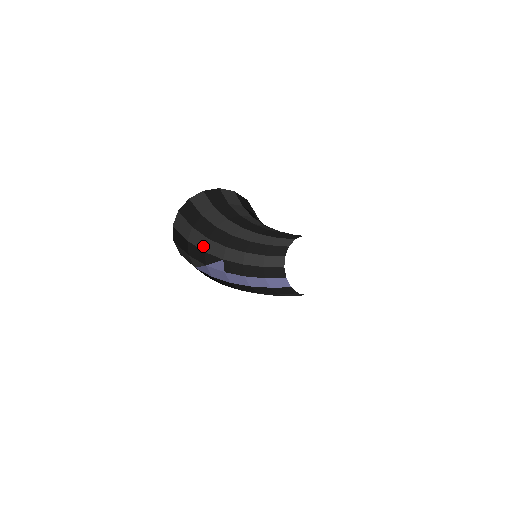
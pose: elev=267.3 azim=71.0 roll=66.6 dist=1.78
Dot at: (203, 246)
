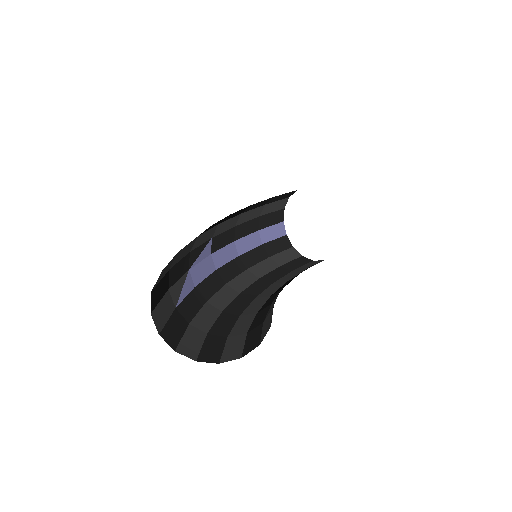
Dot at: (189, 249)
